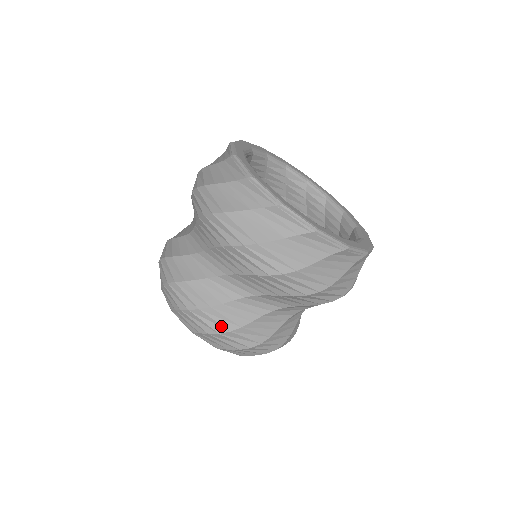
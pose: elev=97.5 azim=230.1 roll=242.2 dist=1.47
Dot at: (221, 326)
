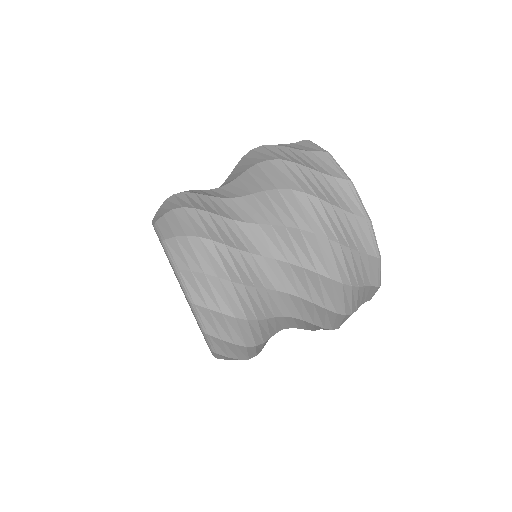
Dot at: (206, 232)
